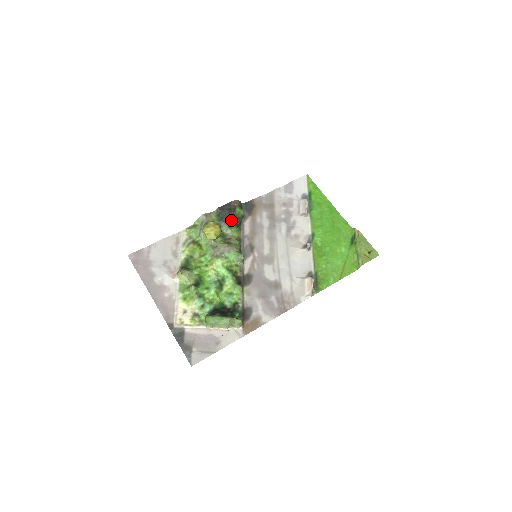
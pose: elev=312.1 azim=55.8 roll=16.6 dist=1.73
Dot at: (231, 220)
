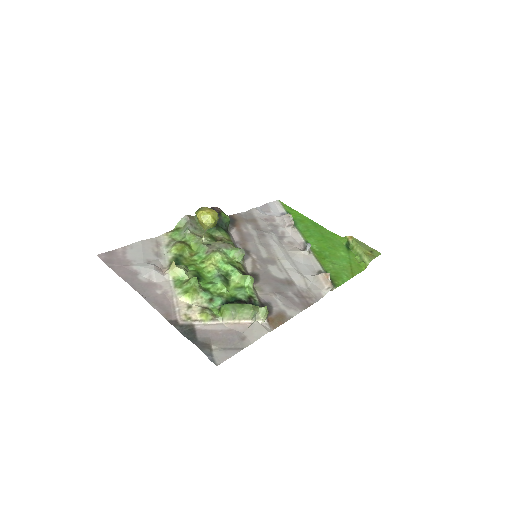
Dot at: (218, 224)
